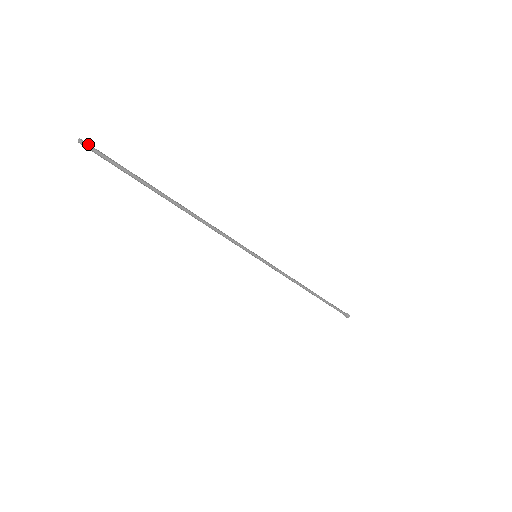
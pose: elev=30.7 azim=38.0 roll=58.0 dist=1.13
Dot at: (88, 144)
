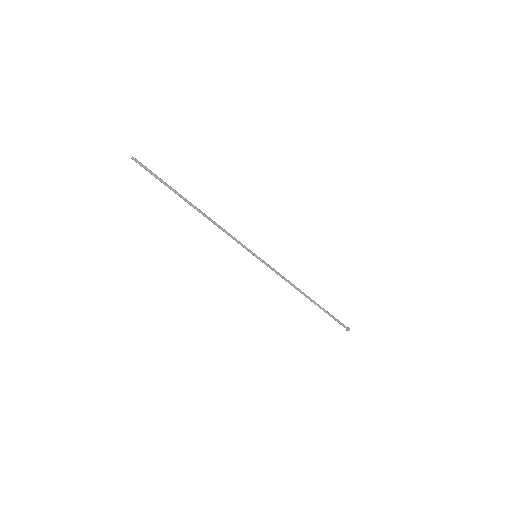
Dot at: (137, 160)
